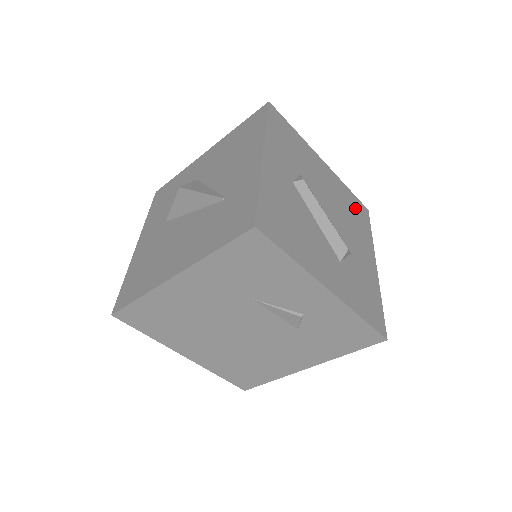
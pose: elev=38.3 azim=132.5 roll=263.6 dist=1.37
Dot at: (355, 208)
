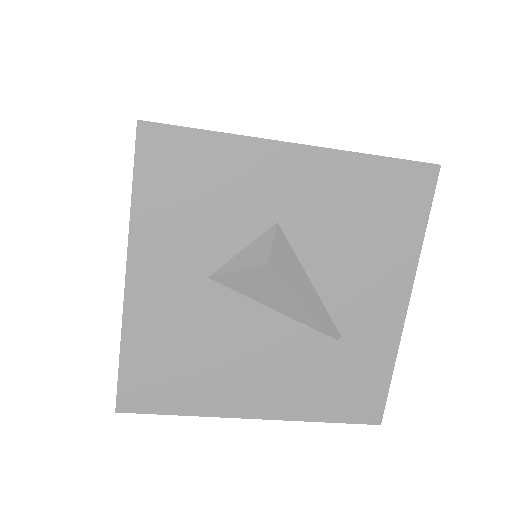
Dot at: occluded
